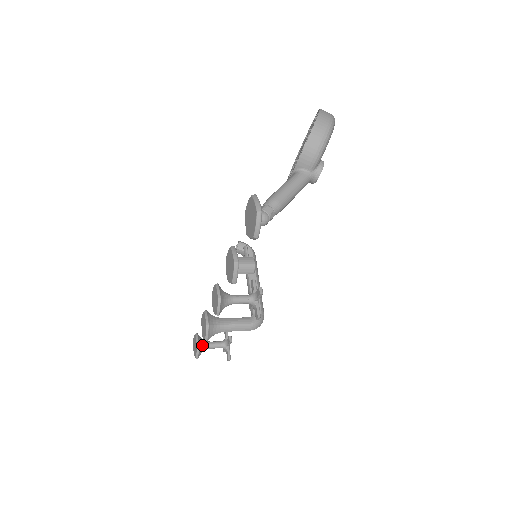
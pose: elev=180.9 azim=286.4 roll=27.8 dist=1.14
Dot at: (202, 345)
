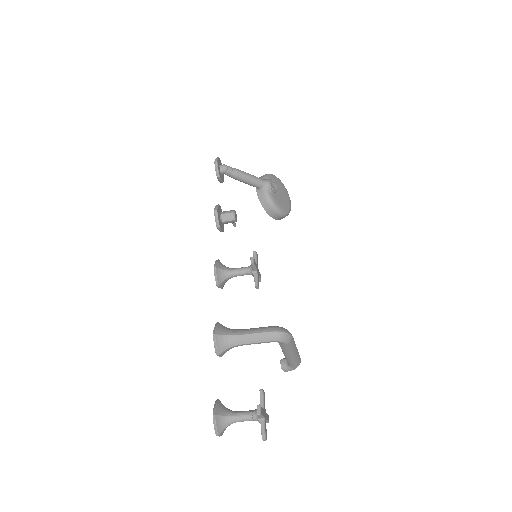
Dot at: (225, 407)
